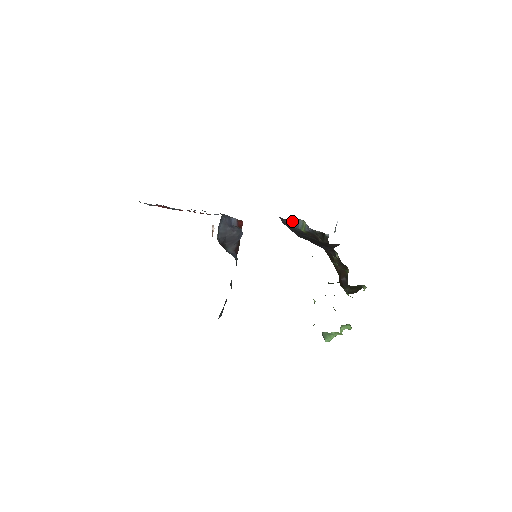
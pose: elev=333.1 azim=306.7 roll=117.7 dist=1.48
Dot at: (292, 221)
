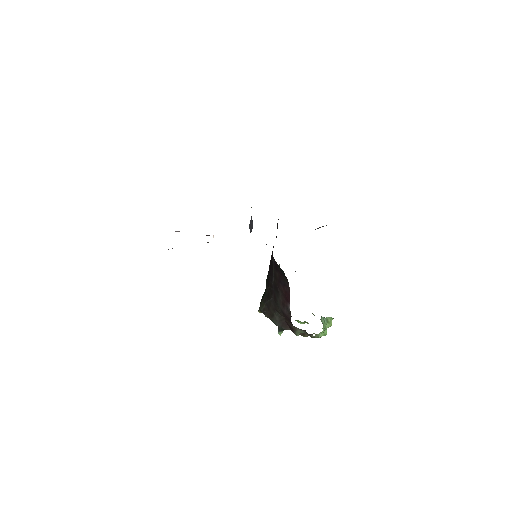
Dot at: occluded
